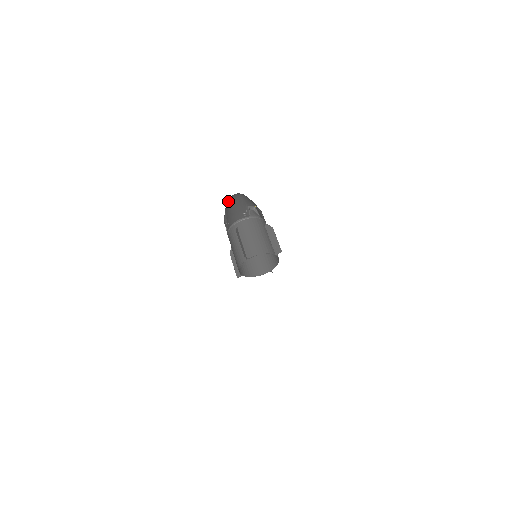
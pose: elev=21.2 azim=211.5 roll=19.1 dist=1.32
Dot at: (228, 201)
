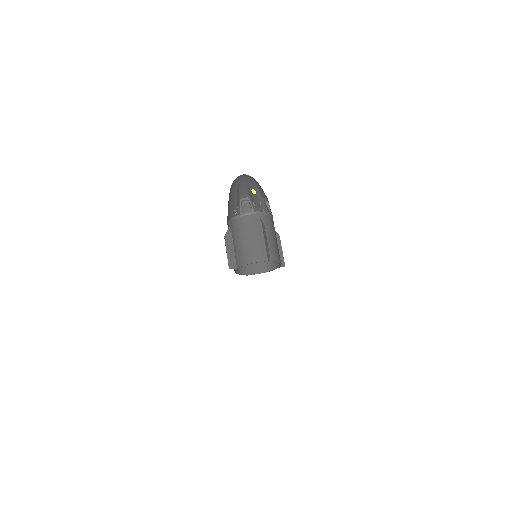
Dot at: (230, 188)
